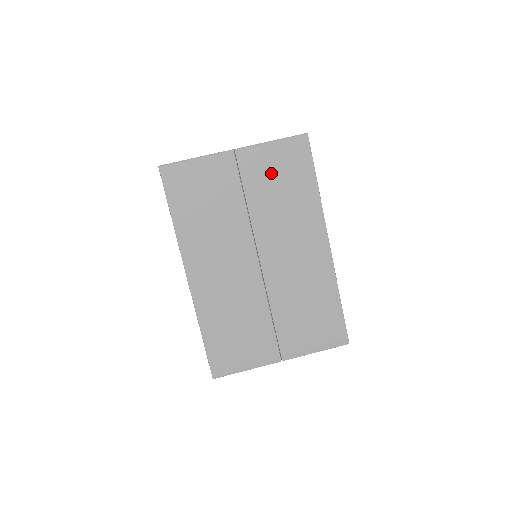
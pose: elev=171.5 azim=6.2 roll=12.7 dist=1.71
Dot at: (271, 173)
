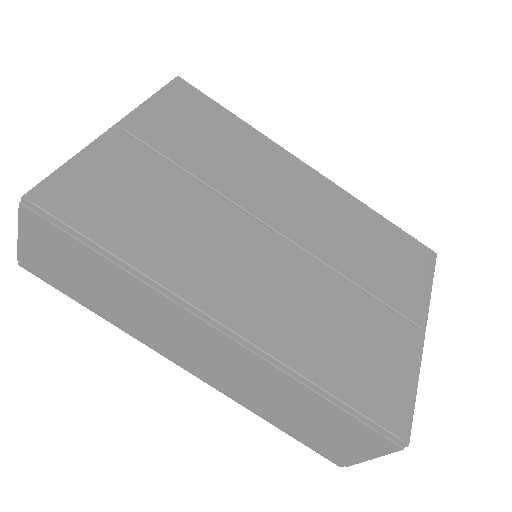
Dot at: (184, 129)
